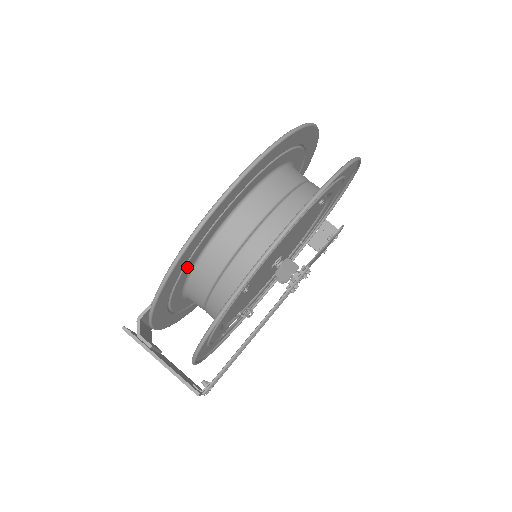
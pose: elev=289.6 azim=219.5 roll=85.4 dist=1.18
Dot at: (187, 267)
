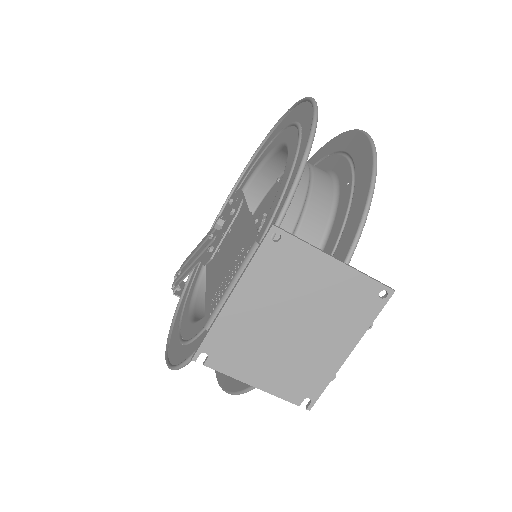
Dot at: (286, 180)
